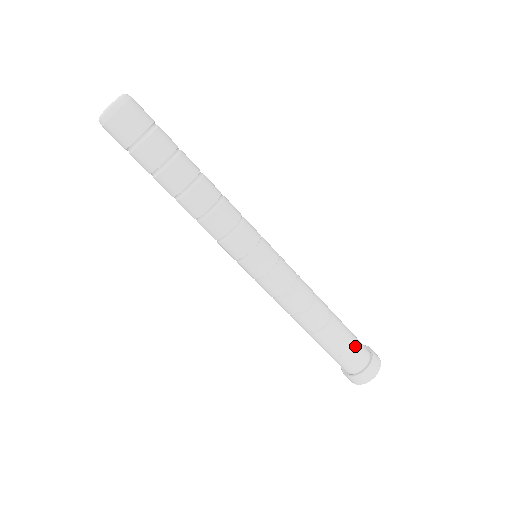
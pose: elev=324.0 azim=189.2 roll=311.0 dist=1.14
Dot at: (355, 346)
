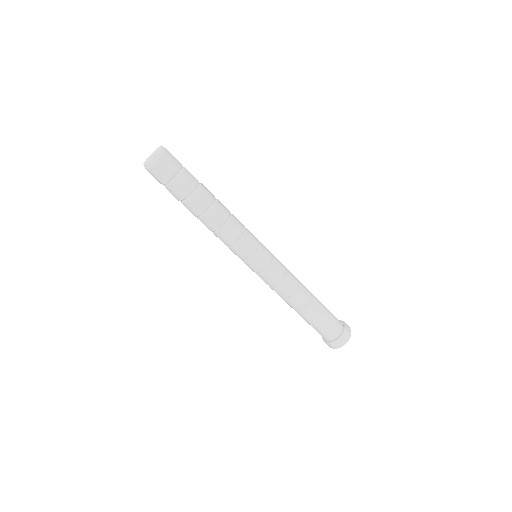
Dot at: (330, 321)
